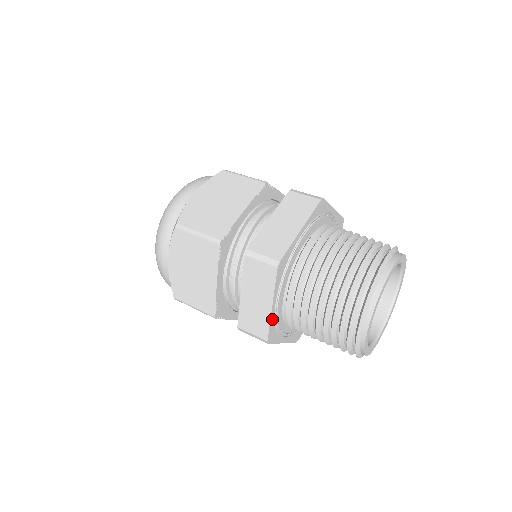
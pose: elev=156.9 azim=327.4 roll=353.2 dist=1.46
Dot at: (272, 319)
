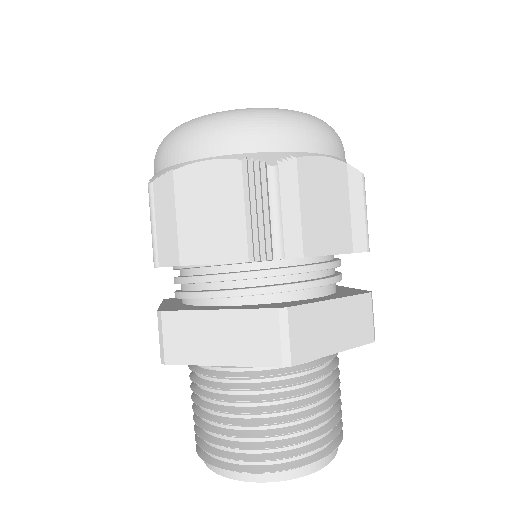
Dot at: occluded
